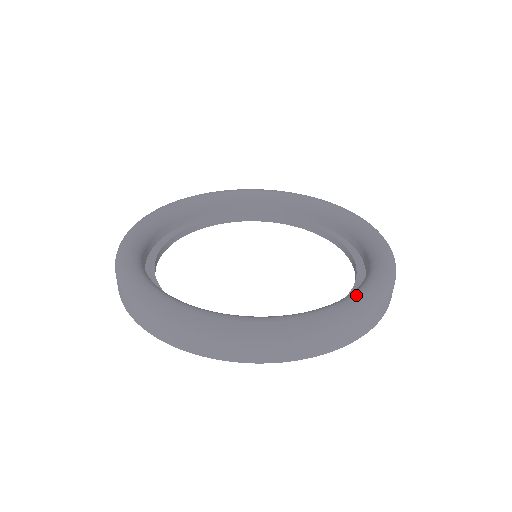
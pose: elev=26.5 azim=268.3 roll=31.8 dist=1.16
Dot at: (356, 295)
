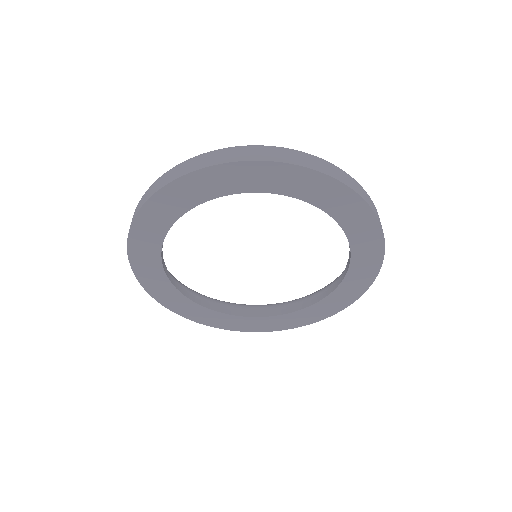
Dot at: occluded
